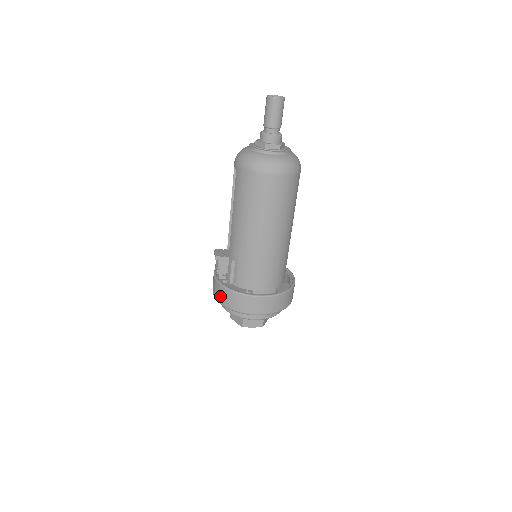
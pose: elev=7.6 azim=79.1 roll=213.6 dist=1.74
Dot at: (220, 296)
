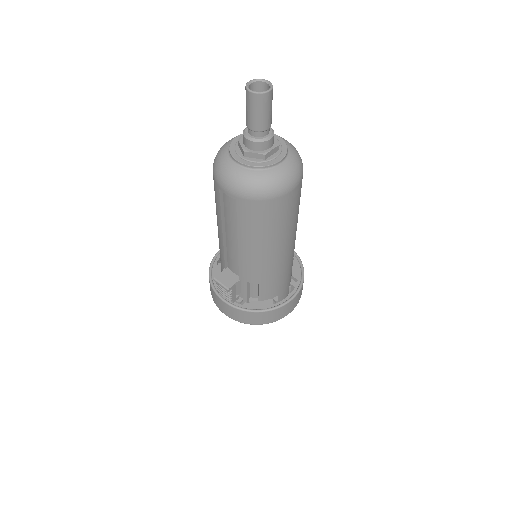
Dot at: (246, 319)
